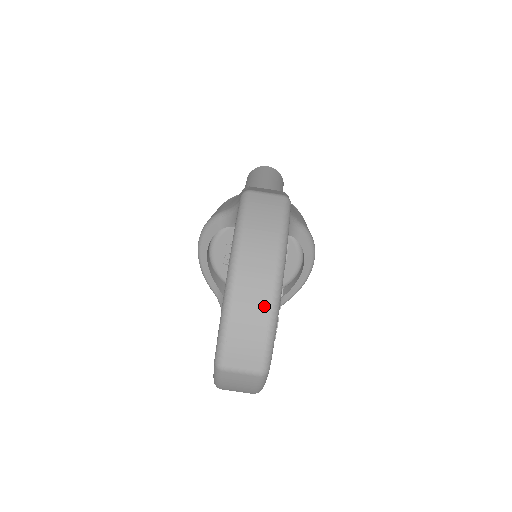
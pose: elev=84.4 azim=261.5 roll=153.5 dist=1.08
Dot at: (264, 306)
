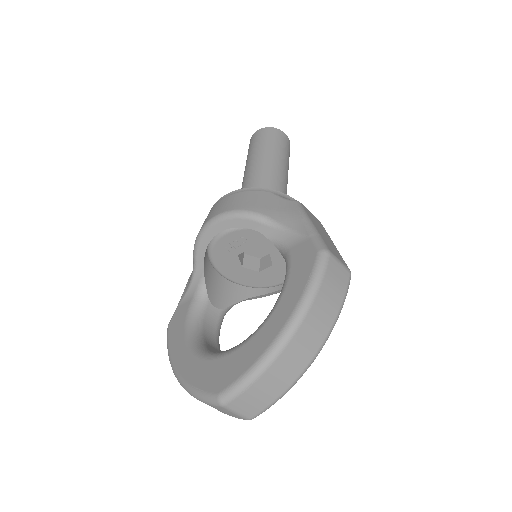
Dot at: (292, 377)
